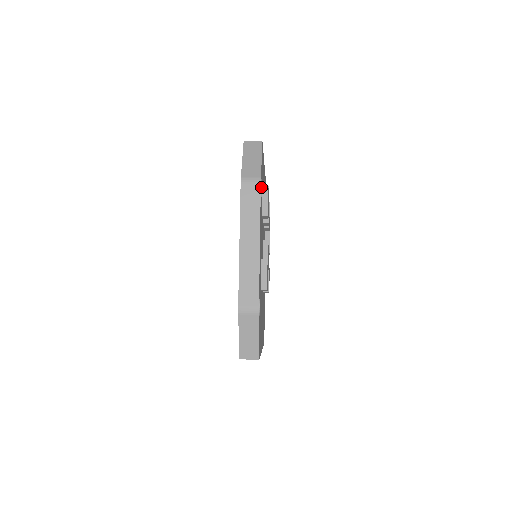
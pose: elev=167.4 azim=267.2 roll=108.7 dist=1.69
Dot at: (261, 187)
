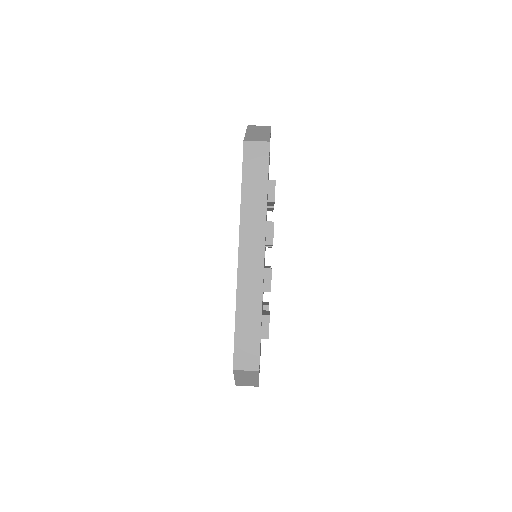
Dot at: occluded
